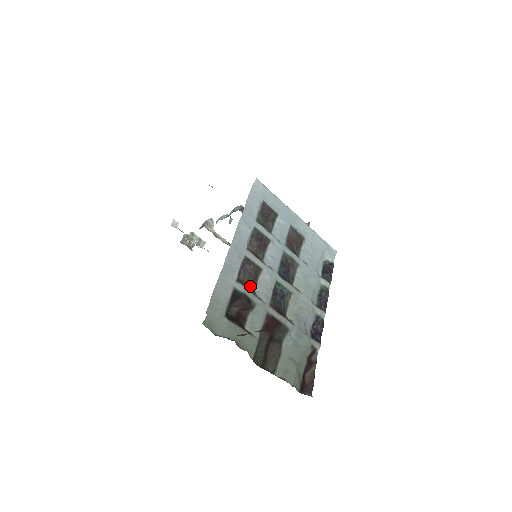
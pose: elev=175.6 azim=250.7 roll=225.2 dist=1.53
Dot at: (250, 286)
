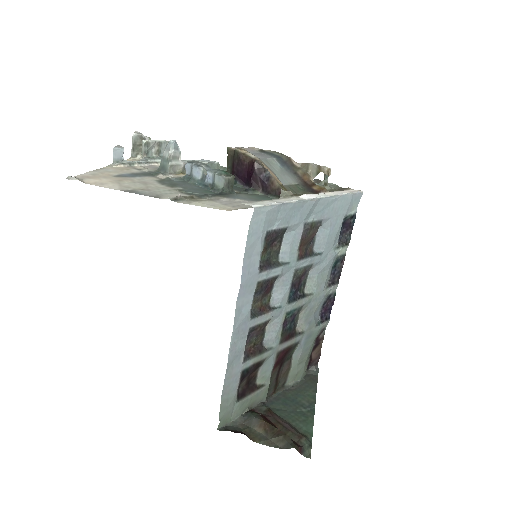
Dot at: (258, 347)
